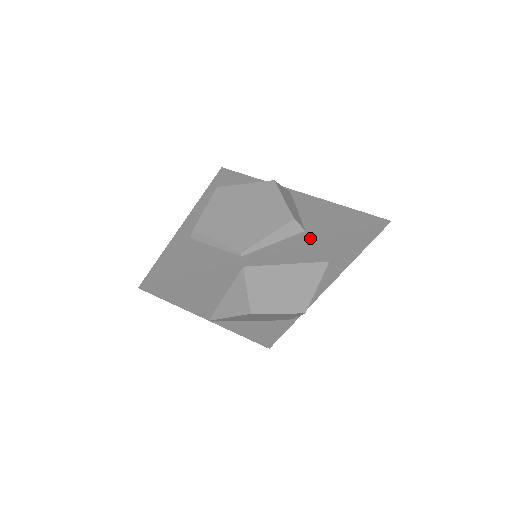
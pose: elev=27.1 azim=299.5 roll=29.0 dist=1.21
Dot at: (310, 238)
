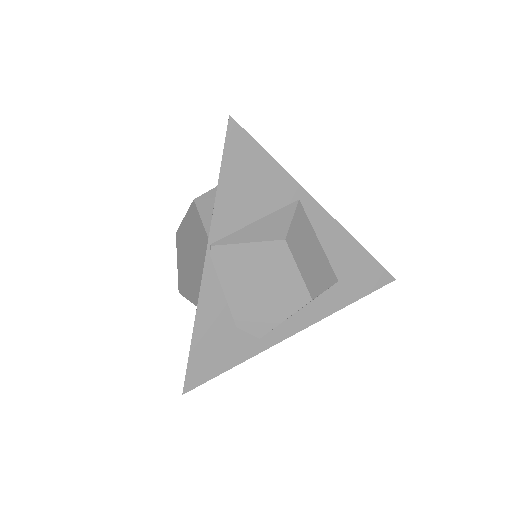
Dot at: (346, 235)
